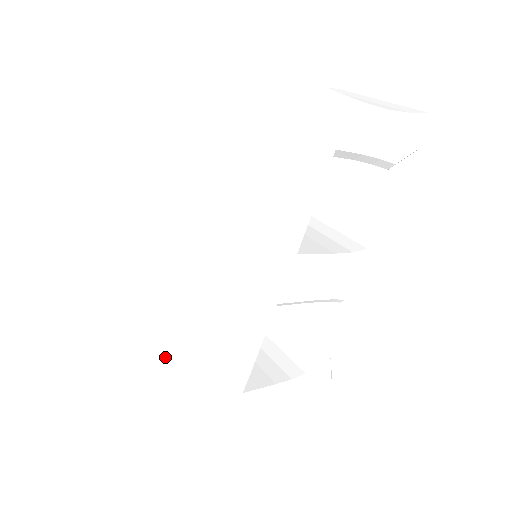
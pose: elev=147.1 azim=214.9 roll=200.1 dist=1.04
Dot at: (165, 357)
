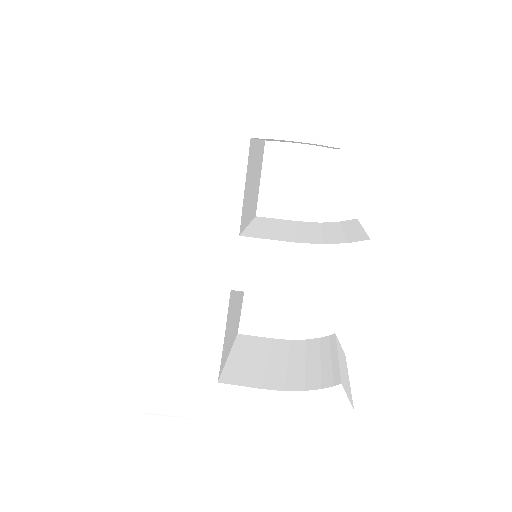
Dot at: occluded
